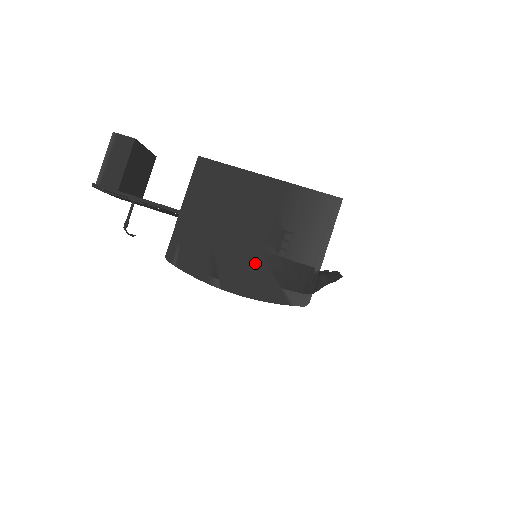
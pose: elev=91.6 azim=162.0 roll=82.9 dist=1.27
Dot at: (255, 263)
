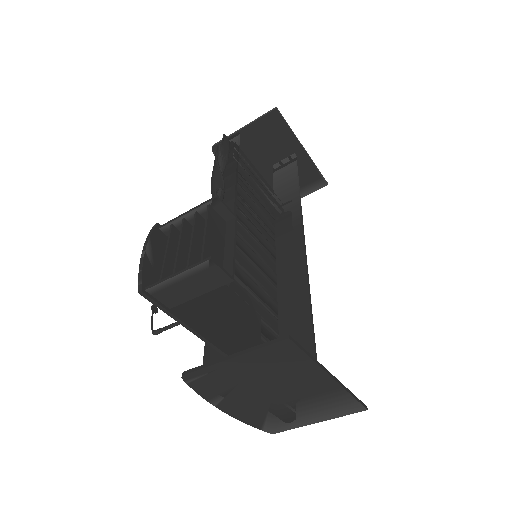
Dot at: (259, 408)
